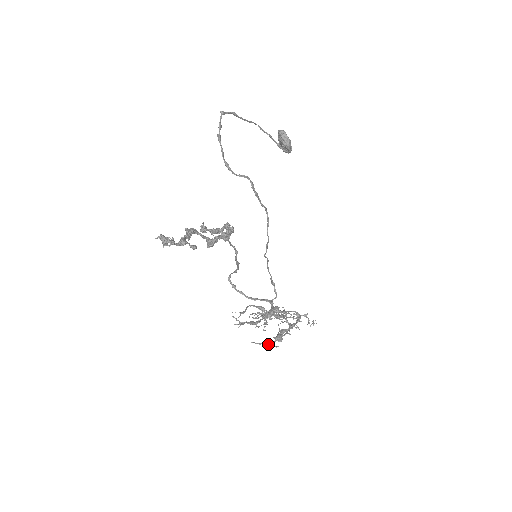
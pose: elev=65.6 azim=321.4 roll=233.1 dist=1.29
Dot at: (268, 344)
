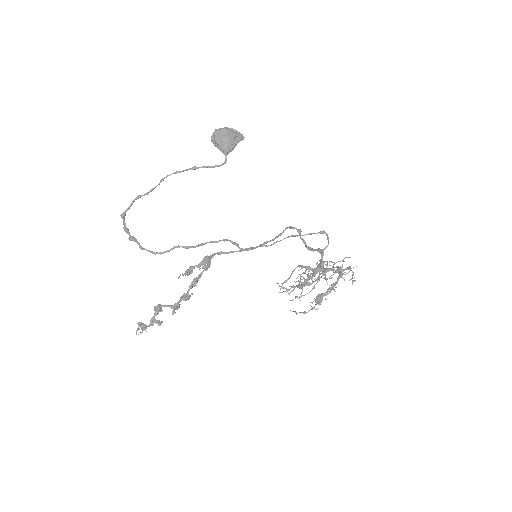
Dot at: (303, 313)
